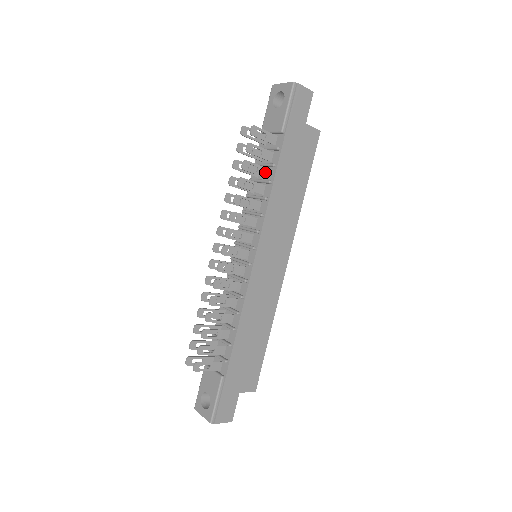
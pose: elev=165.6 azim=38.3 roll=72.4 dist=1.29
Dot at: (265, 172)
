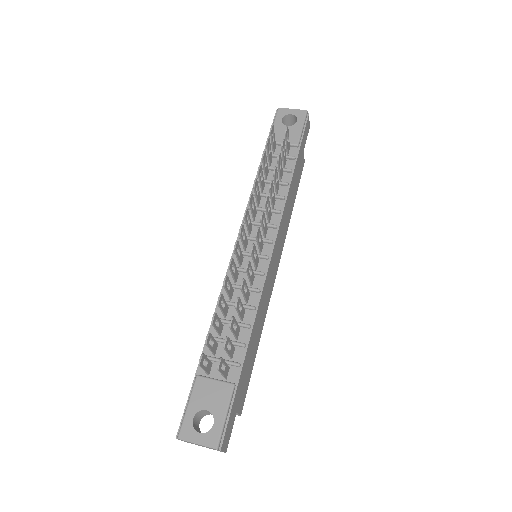
Dot at: (281, 174)
